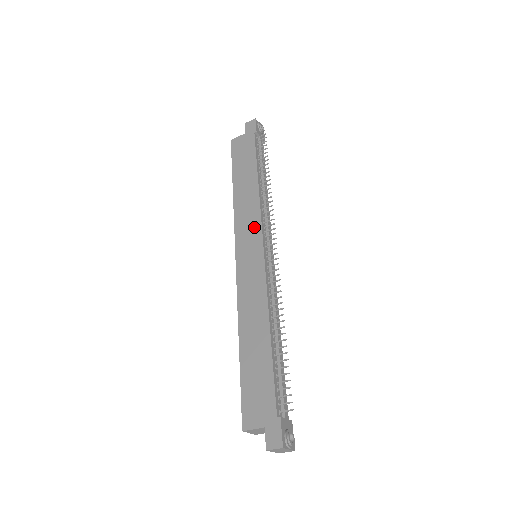
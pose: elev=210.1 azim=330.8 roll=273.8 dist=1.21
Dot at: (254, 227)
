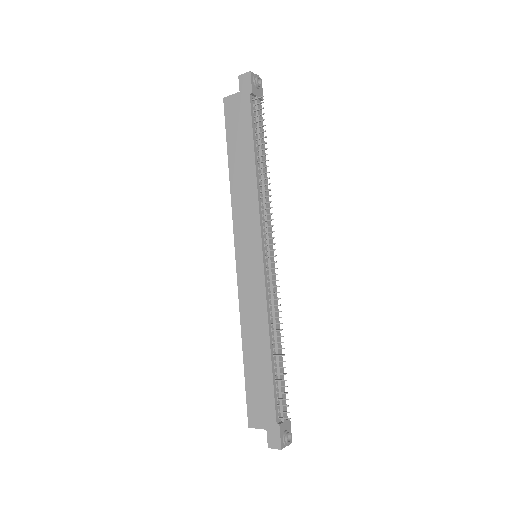
Dot at: (253, 227)
